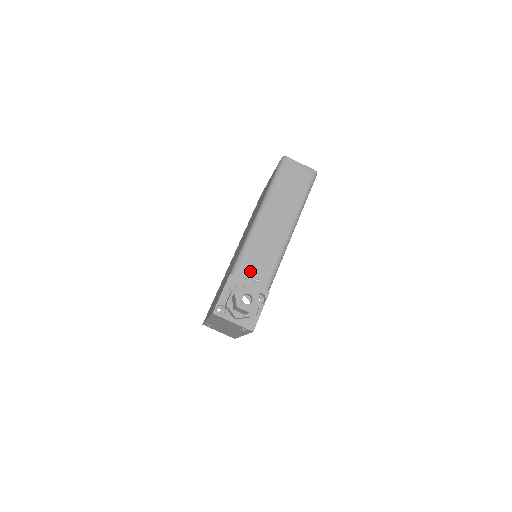
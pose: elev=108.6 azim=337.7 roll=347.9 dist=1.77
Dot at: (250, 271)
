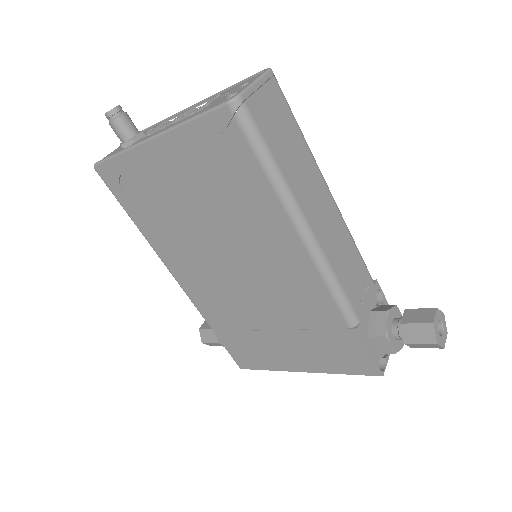
Dot at: (359, 295)
